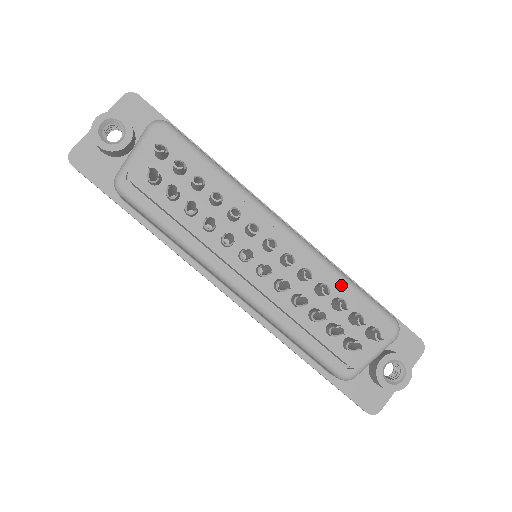
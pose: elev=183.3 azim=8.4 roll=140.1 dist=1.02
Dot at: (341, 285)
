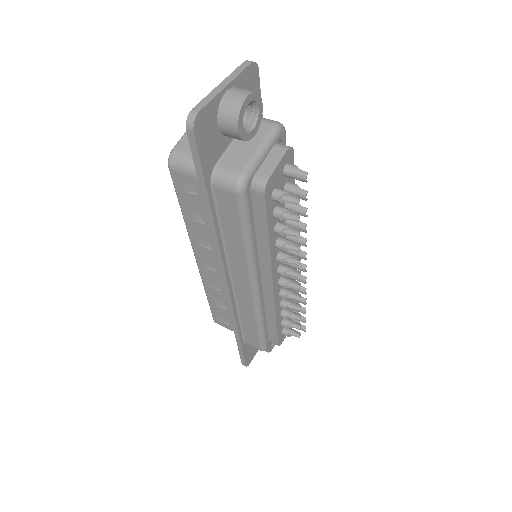
Dot at: occluded
